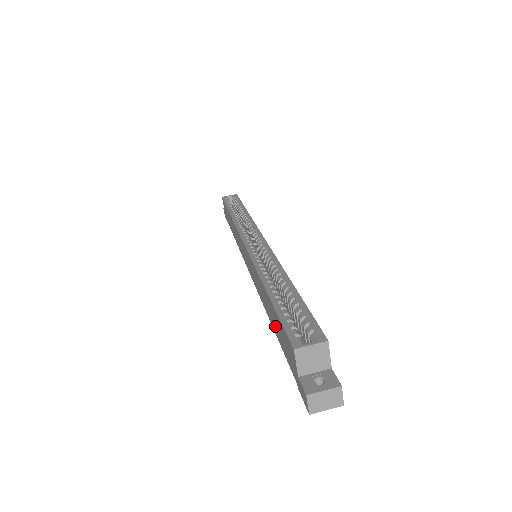
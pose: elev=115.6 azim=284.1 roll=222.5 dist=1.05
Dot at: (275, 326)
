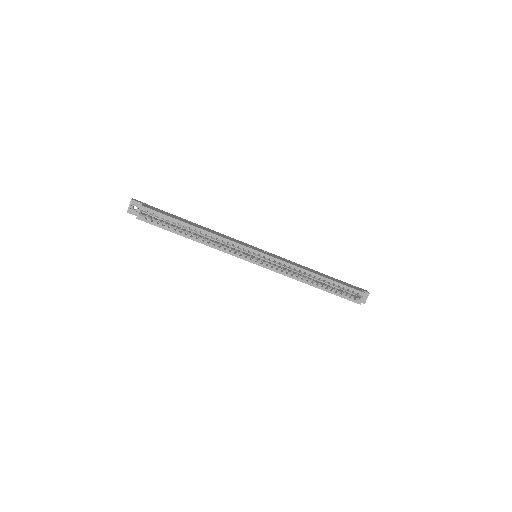
Dot at: occluded
